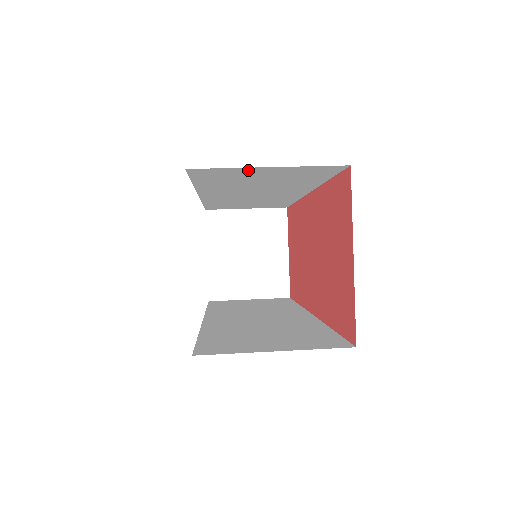
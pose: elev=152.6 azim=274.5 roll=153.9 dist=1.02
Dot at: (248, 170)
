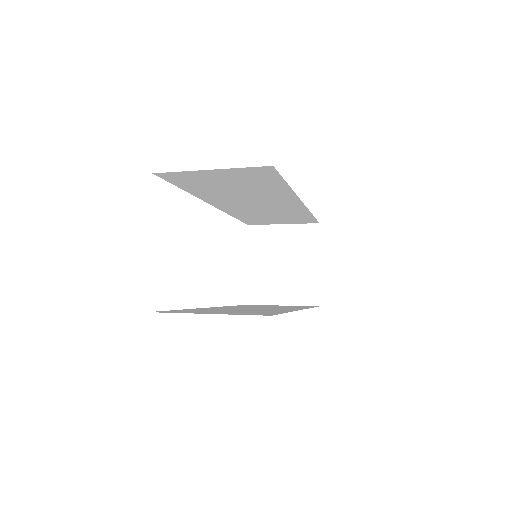
Dot at: (201, 173)
